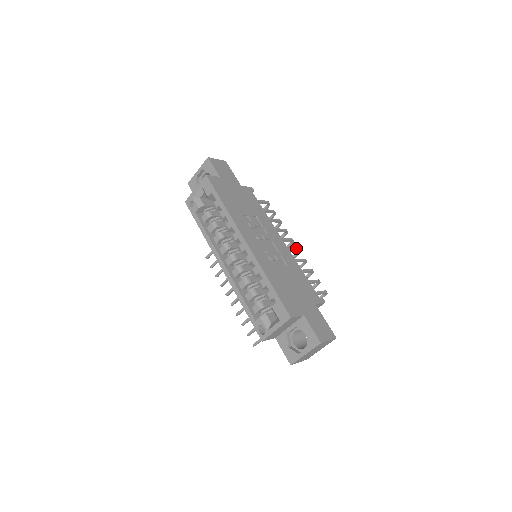
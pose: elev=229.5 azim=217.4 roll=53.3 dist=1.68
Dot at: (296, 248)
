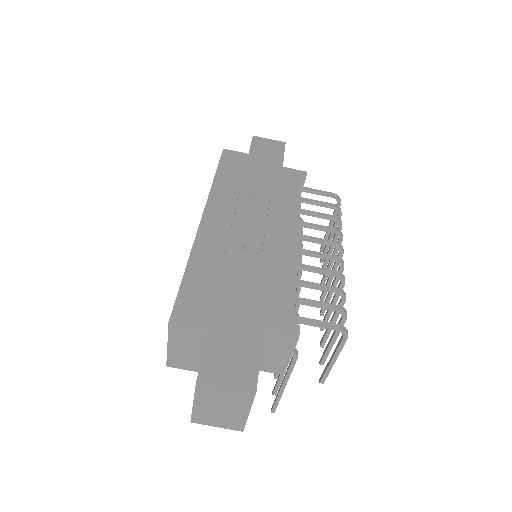
Dot at: (330, 254)
